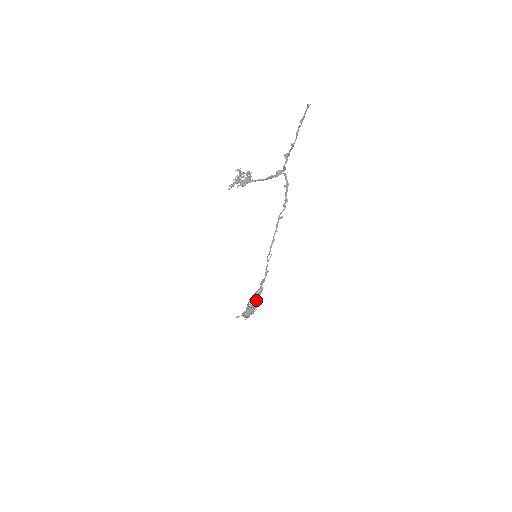
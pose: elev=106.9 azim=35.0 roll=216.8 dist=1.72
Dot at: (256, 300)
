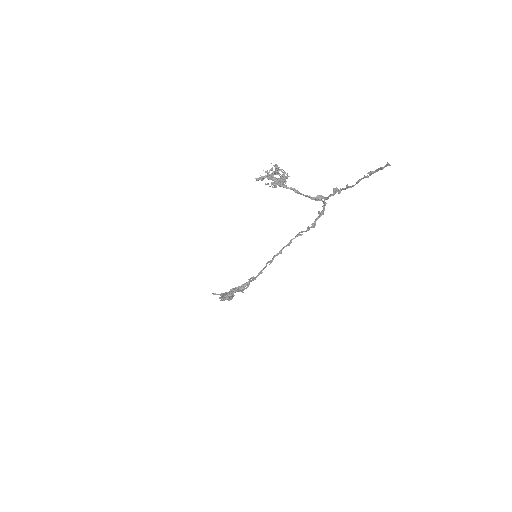
Dot at: (238, 290)
